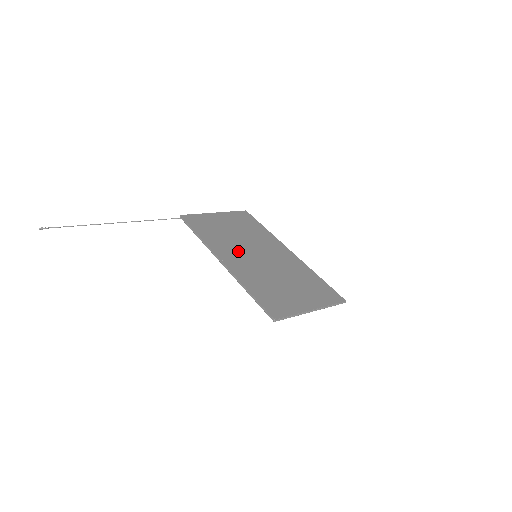
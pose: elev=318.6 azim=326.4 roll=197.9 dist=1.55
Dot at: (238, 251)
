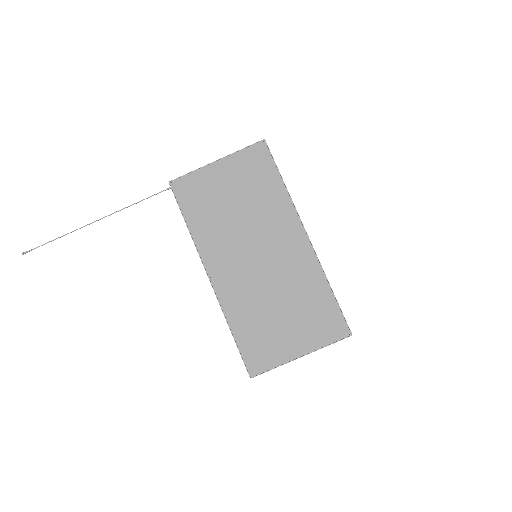
Dot at: (233, 252)
